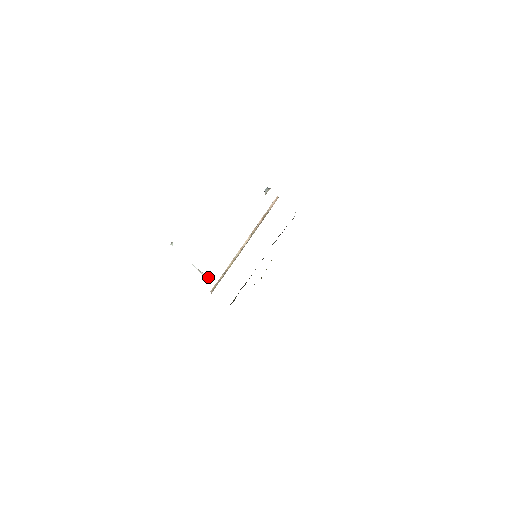
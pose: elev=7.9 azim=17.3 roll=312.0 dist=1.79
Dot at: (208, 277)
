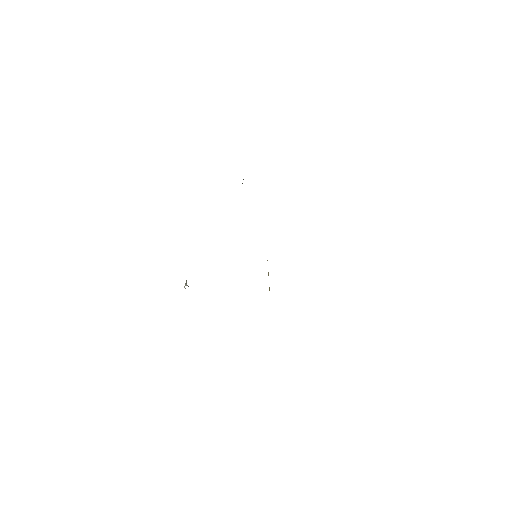
Dot at: (185, 285)
